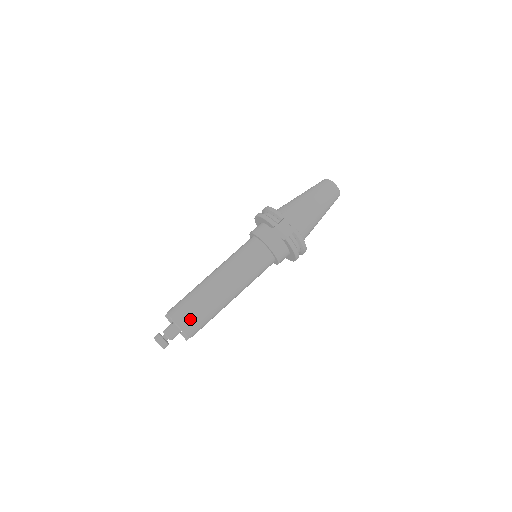
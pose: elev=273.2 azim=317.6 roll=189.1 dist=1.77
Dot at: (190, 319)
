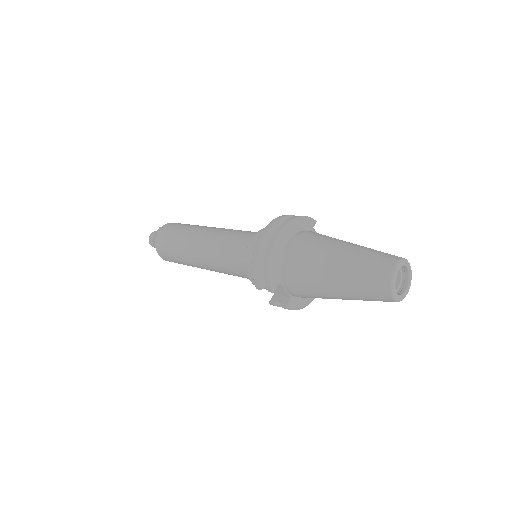
Dot at: (171, 261)
